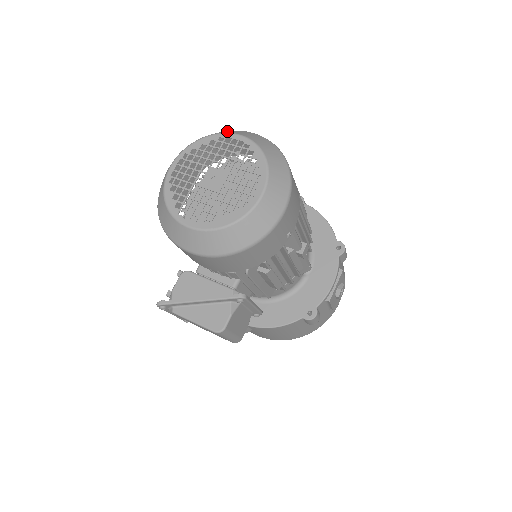
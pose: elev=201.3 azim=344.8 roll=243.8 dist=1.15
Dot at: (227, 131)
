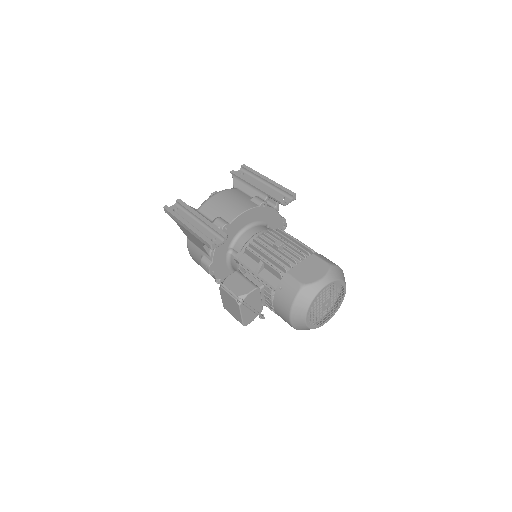
Dot at: (344, 277)
